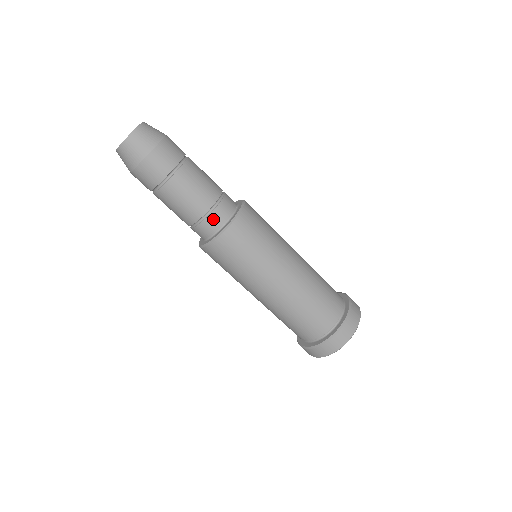
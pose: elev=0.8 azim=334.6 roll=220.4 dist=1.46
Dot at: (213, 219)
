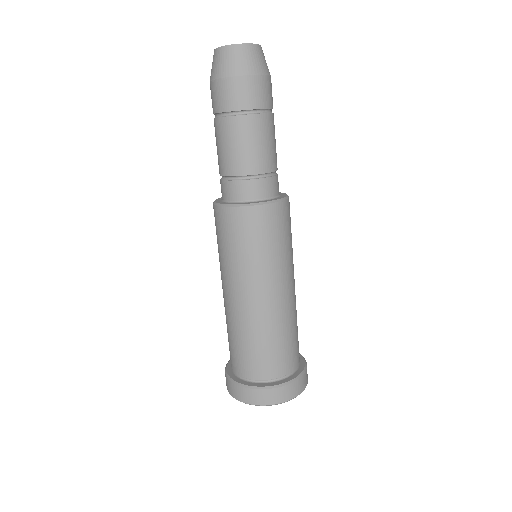
Dot at: (276, 182)
